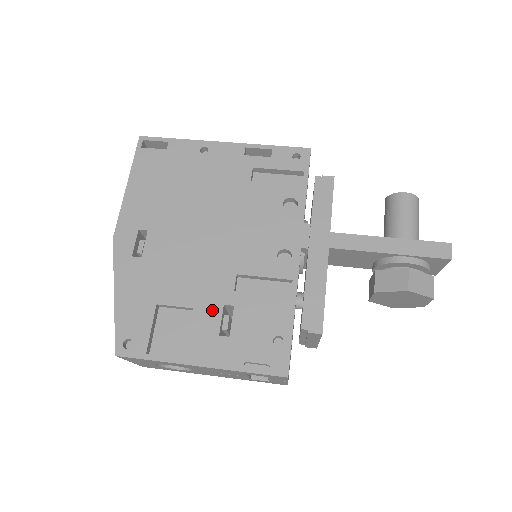
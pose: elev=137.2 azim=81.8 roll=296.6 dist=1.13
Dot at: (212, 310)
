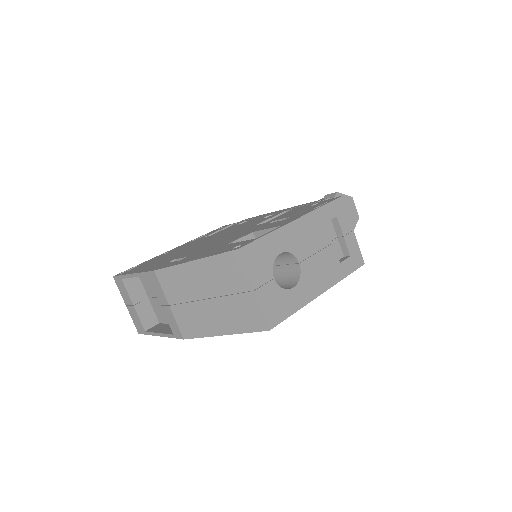
Dot at: (264, 226)
